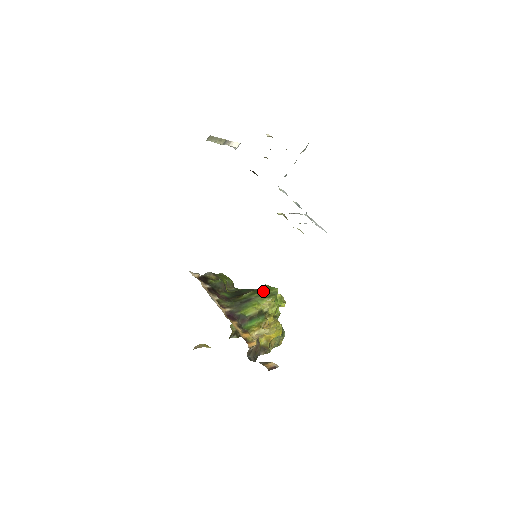
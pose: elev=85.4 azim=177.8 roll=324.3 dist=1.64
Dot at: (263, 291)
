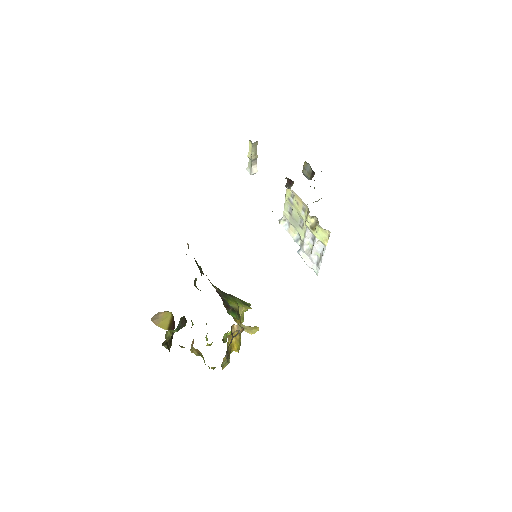
Dot at: occluded
